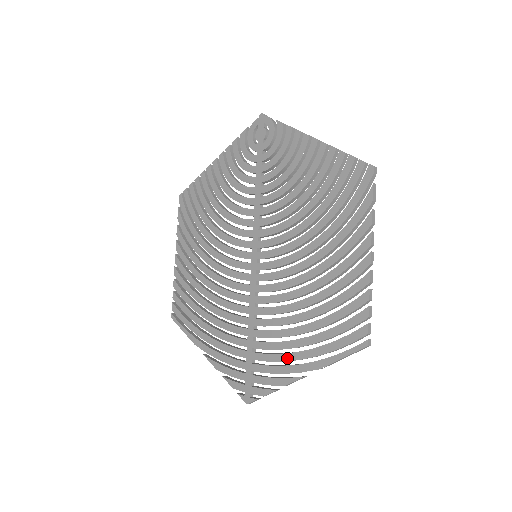
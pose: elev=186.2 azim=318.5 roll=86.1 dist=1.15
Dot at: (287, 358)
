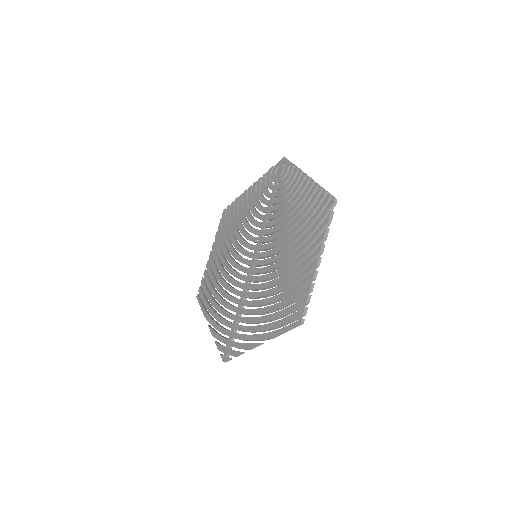
Dot at: (254, 329)
